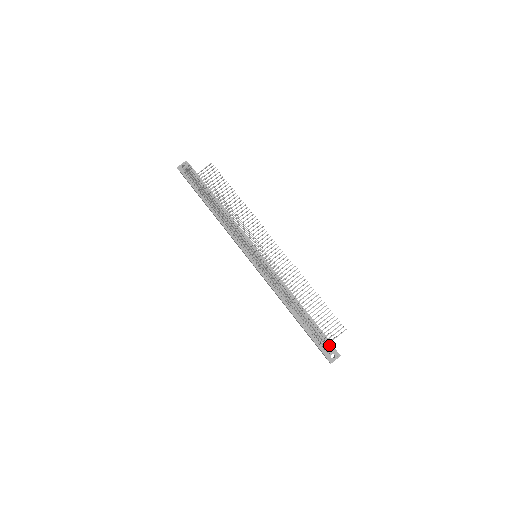
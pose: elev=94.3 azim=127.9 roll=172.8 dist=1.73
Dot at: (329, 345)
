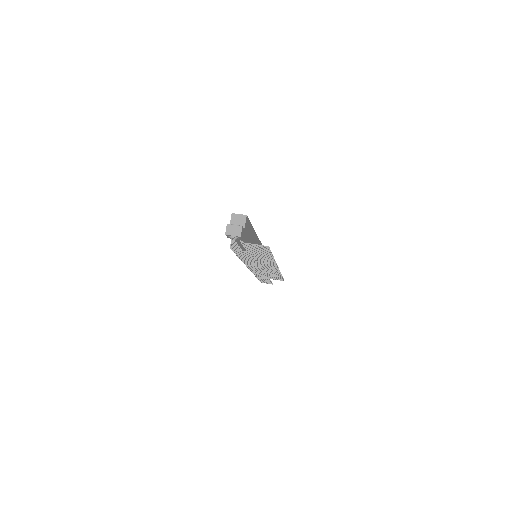
Dot at: occluded
